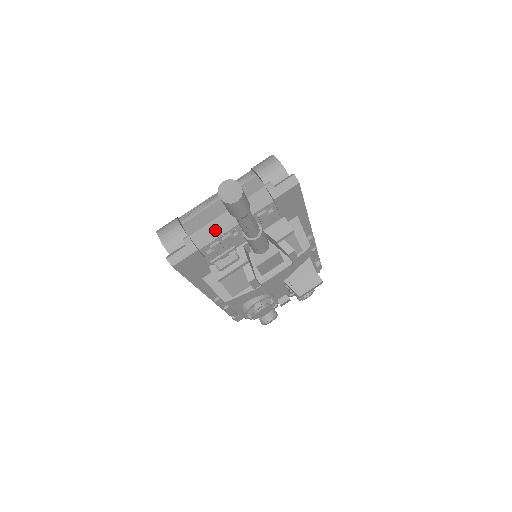
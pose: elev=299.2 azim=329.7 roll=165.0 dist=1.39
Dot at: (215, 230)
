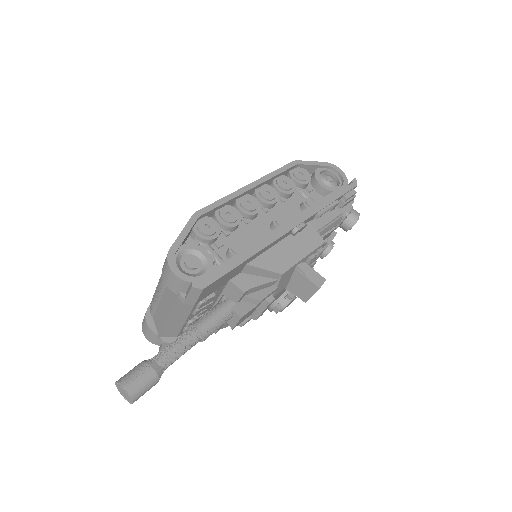
Dot at: (174, 327)
